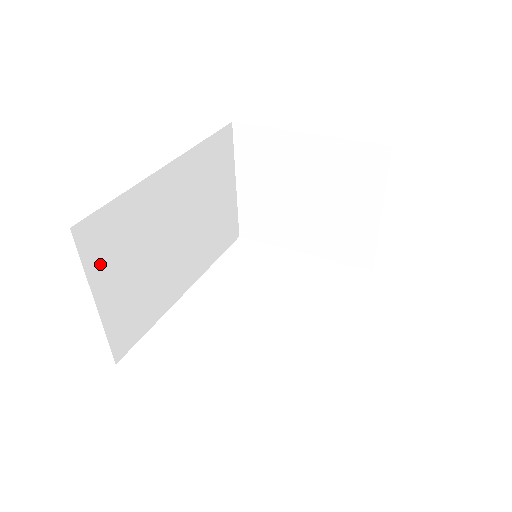
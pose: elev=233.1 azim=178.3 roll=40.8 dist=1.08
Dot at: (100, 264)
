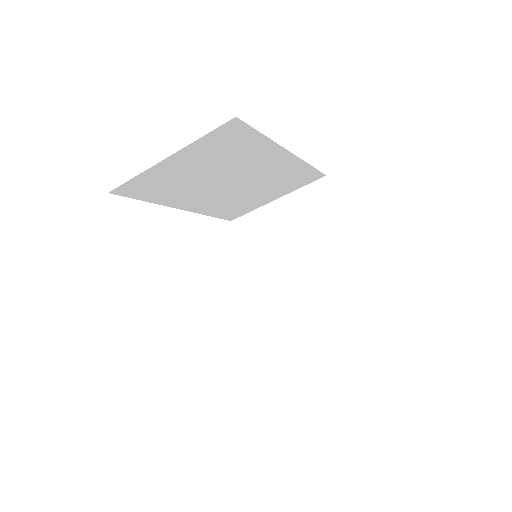
Dot at: (204, 146)
